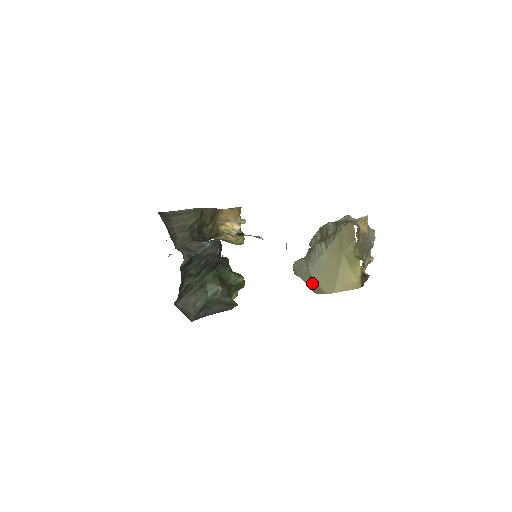
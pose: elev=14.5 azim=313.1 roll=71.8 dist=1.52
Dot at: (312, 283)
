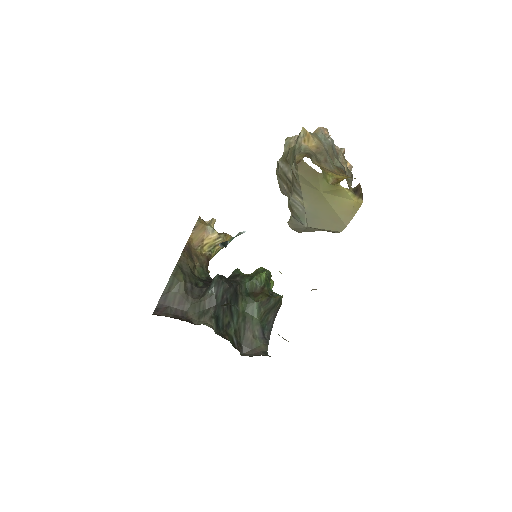
Dot at: occluded
